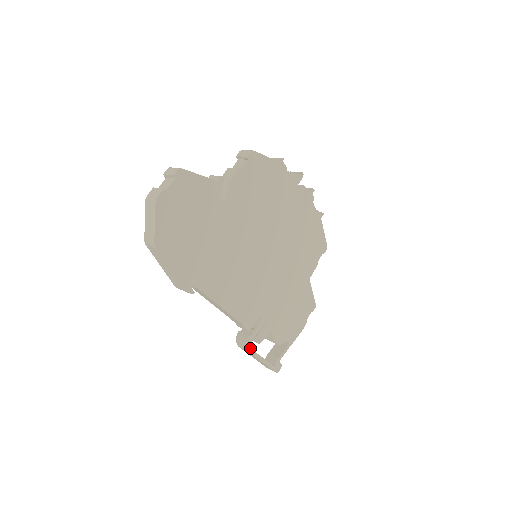
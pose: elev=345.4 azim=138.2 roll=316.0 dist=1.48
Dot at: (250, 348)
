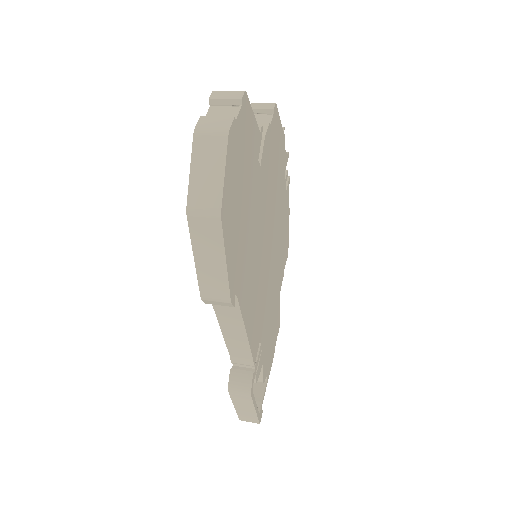
Dot at: (252, 391)
